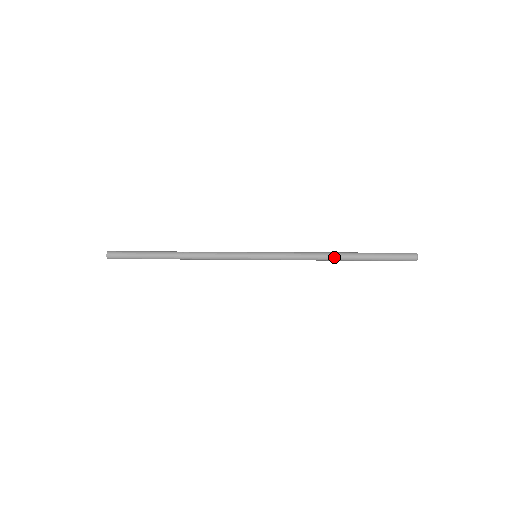
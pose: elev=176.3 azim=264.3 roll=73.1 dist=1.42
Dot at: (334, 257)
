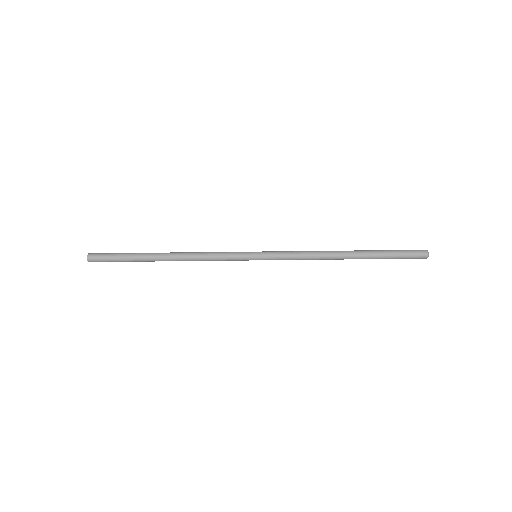
Dot at: (341, 253)
